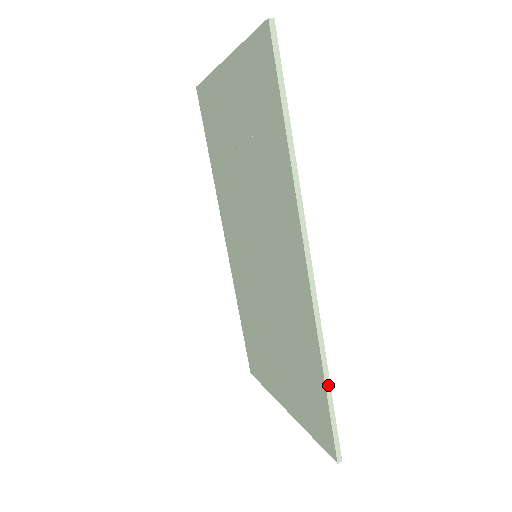
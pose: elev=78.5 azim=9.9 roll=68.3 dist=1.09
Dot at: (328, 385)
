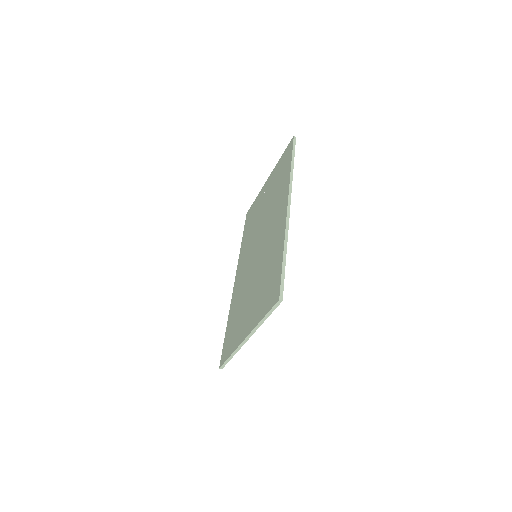
Dot at: (285, 256)
